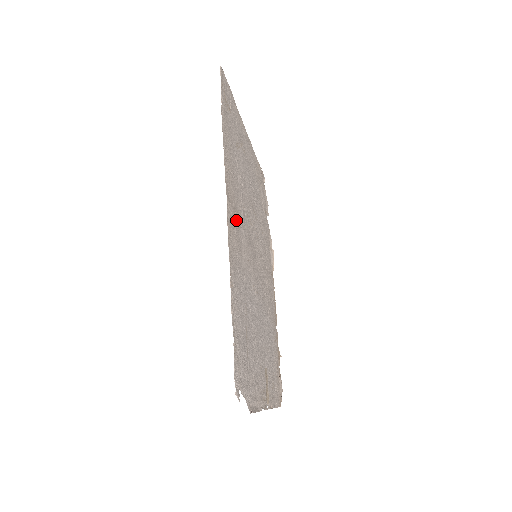
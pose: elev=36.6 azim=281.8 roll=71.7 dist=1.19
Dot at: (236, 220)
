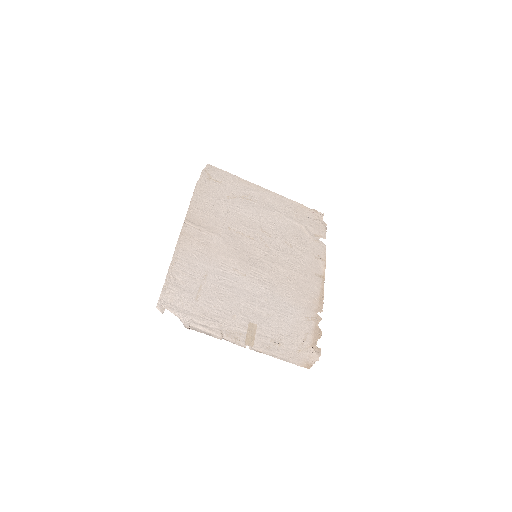
Dot at: (203, 232)
